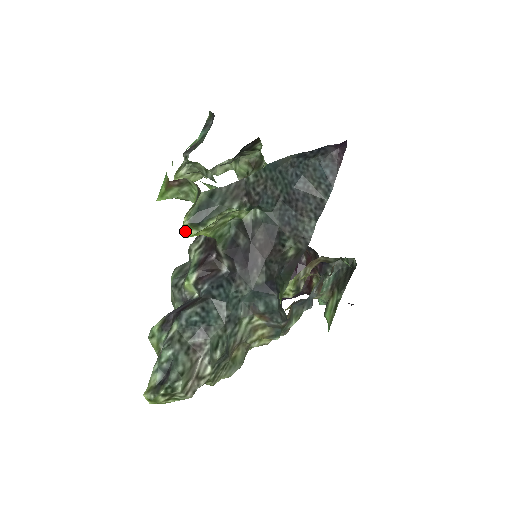
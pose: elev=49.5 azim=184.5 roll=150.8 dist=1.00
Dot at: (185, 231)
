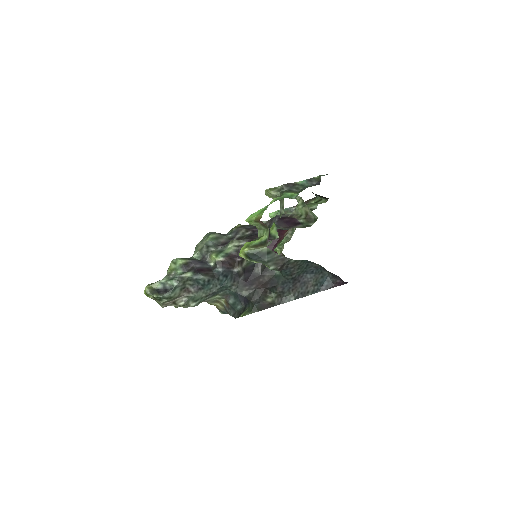
Dot at: (241, 252)
